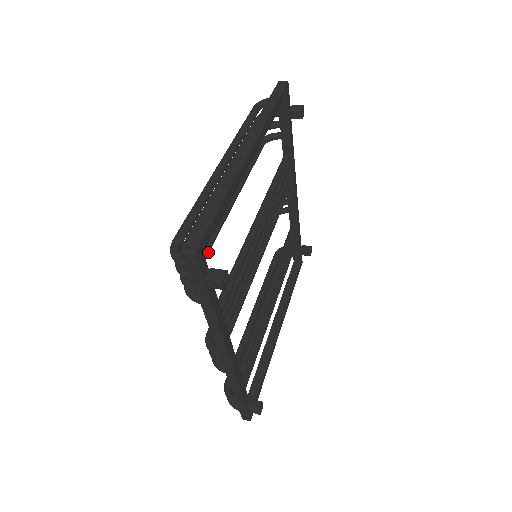
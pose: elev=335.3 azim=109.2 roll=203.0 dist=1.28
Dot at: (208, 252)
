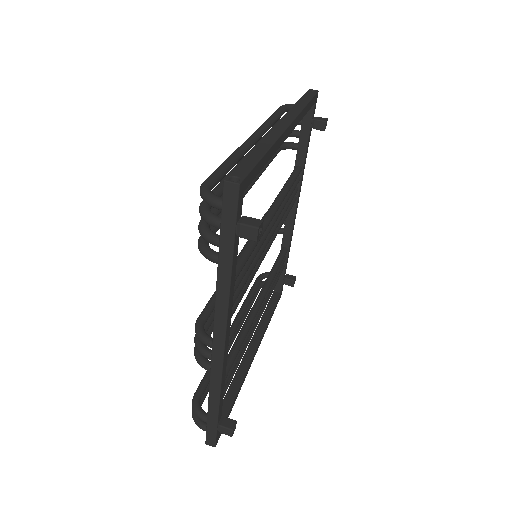
Dot at: occluded
